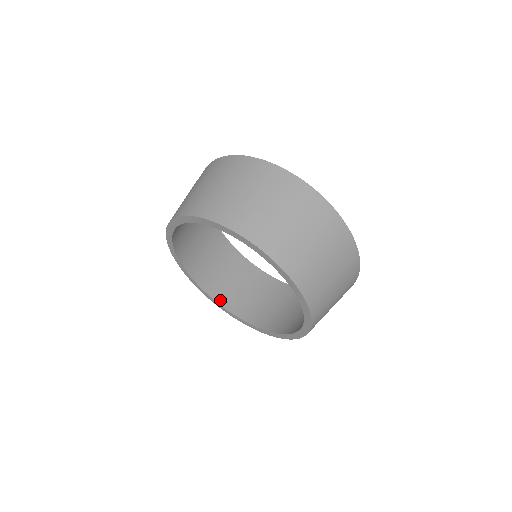
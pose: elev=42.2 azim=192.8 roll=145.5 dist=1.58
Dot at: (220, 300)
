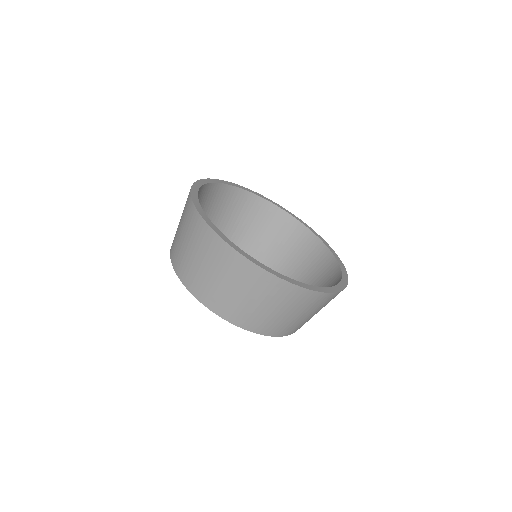
Dot at: (272, 267)
